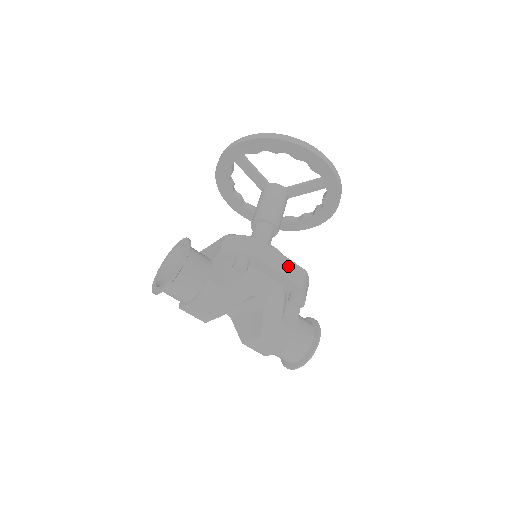
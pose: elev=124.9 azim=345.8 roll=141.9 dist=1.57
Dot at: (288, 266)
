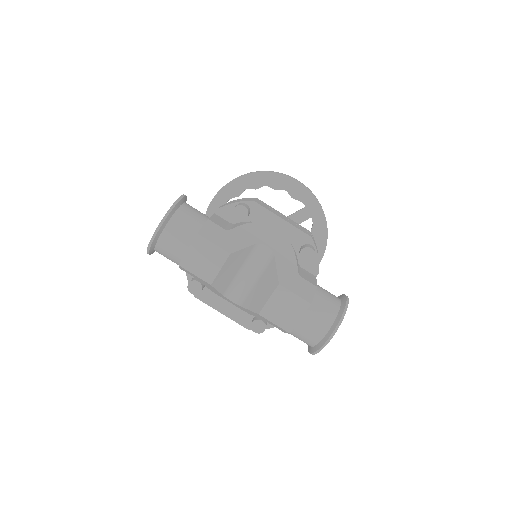
Dot at: (290, 221)
